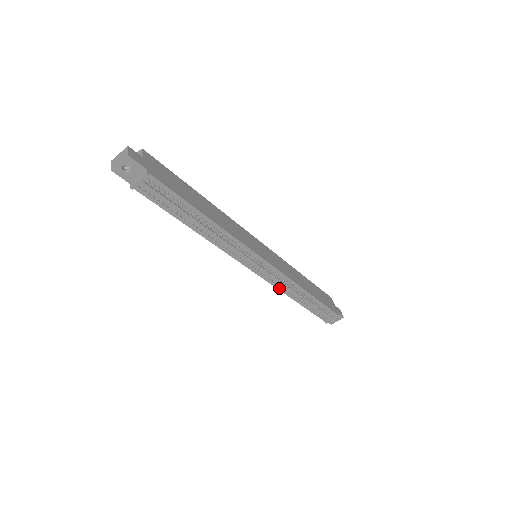
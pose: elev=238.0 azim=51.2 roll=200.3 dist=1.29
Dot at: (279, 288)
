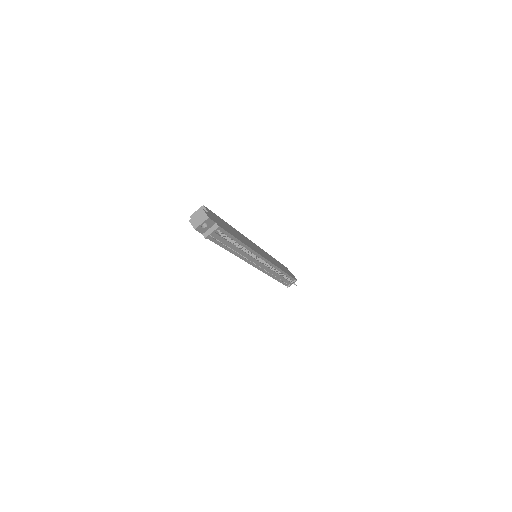
Dot at: (267, 274)
